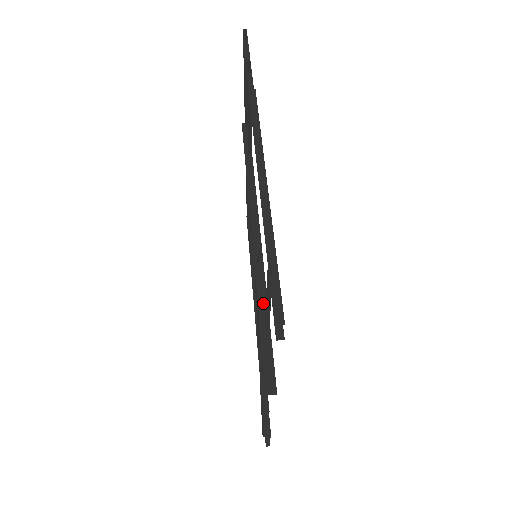
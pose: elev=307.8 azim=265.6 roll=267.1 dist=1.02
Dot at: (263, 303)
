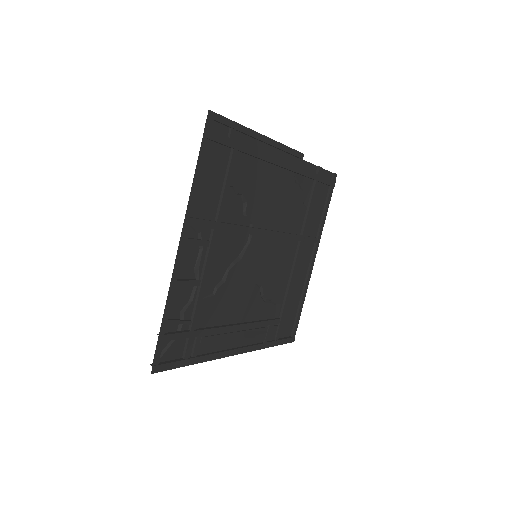
Dot at: (228, 223)
